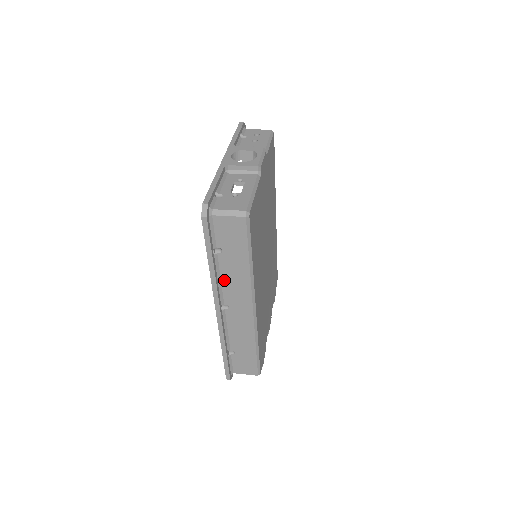
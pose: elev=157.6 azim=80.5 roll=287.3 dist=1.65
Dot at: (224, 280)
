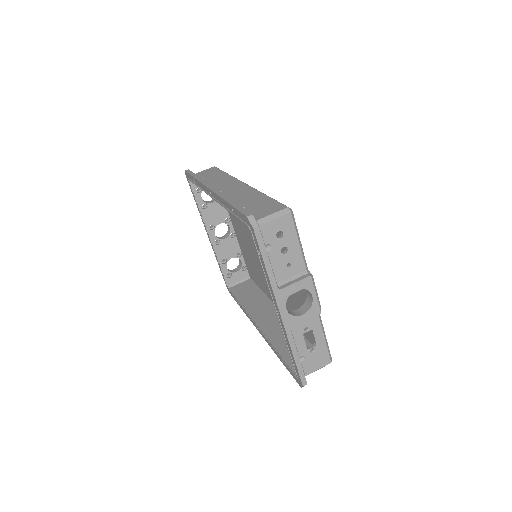
Dot at: occluded
